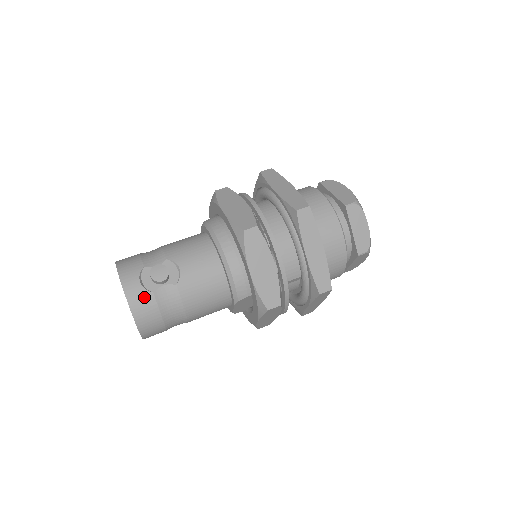
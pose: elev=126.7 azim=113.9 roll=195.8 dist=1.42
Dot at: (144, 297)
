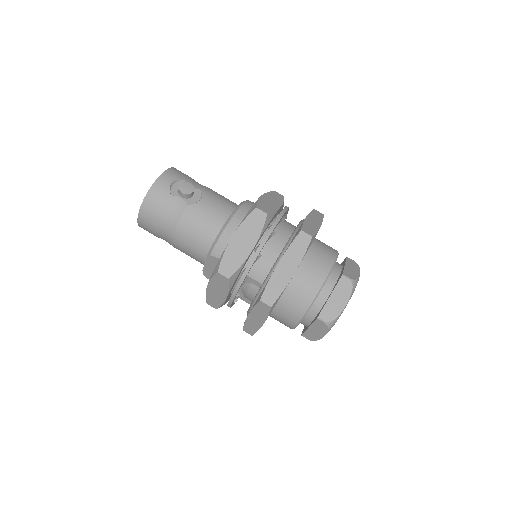
Dot at: (164, 192)
